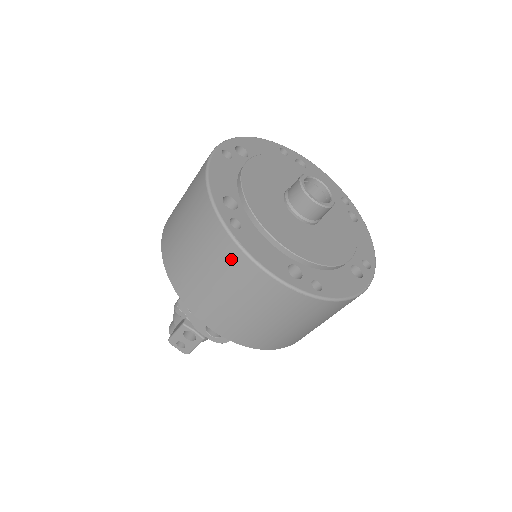
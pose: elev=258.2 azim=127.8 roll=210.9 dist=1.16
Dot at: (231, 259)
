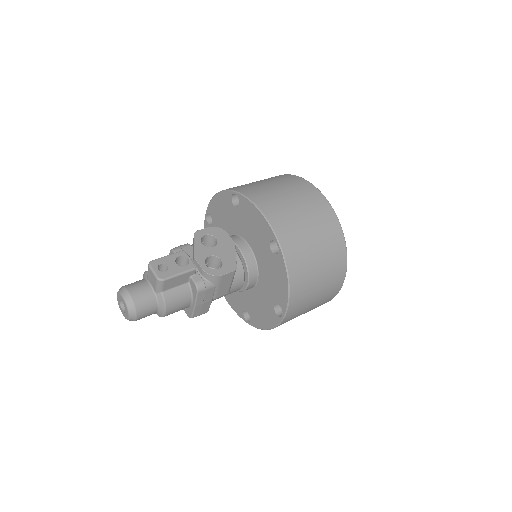
Dot at: (297, 182)
